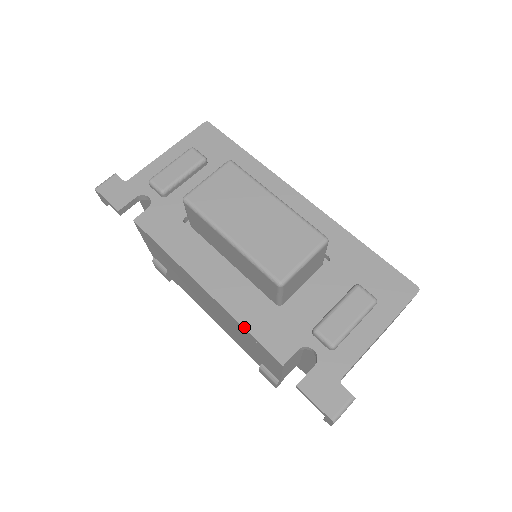
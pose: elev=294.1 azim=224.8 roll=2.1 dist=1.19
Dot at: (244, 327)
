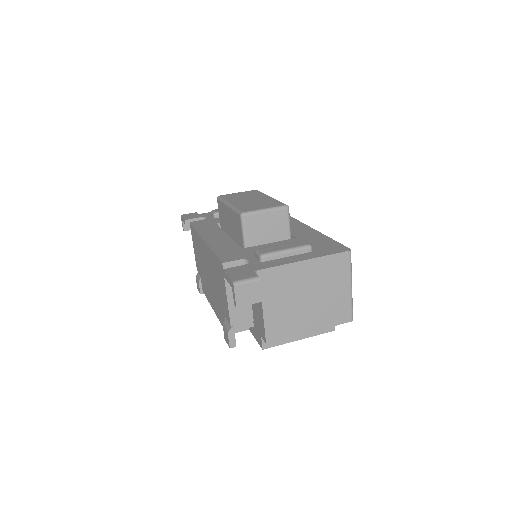
Dot at: (213, 251)
